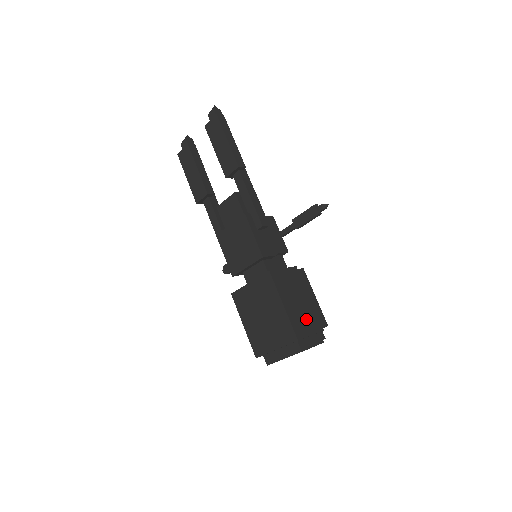
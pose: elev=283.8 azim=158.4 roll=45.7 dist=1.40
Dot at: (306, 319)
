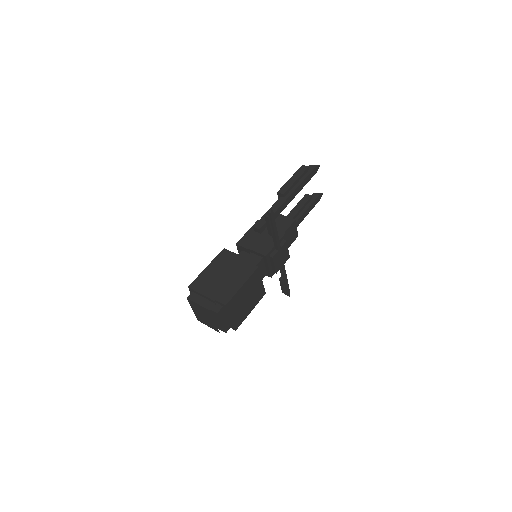
Dot at: (211, 285)
